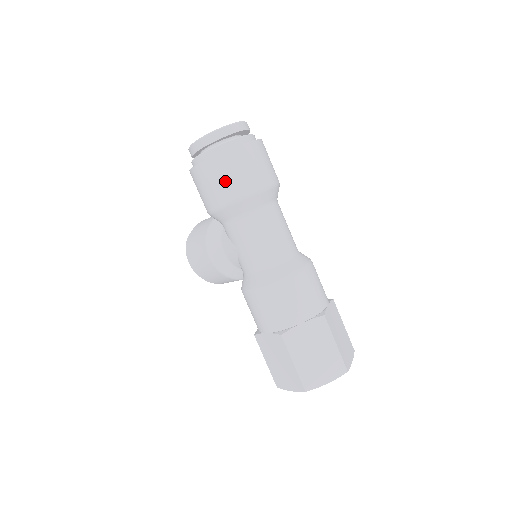
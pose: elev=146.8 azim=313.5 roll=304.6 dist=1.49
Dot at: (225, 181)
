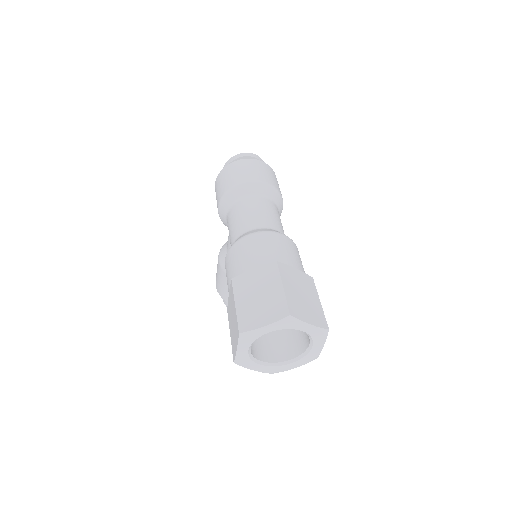
Dot at: (226, 180)
